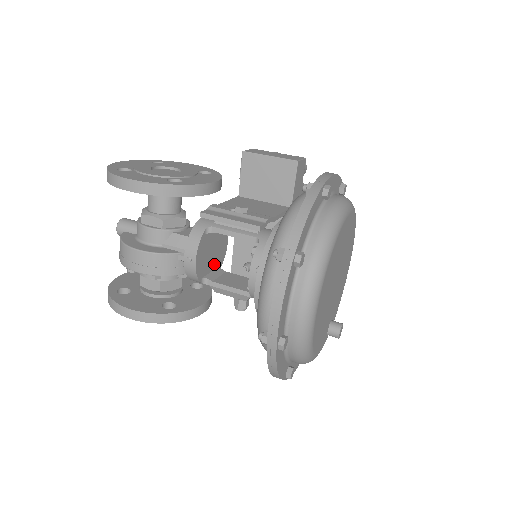
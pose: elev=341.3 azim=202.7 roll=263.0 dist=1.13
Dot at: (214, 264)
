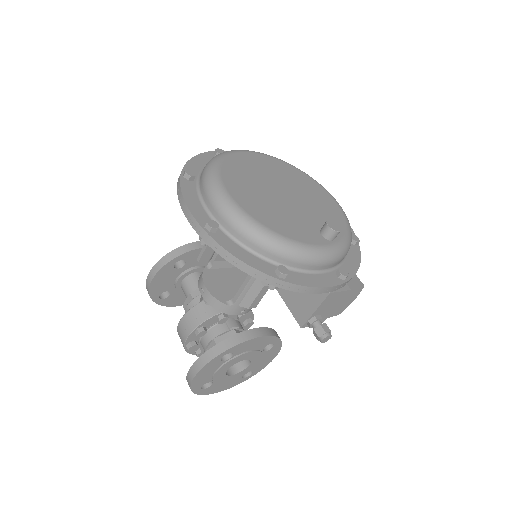
Dot at: occluded
